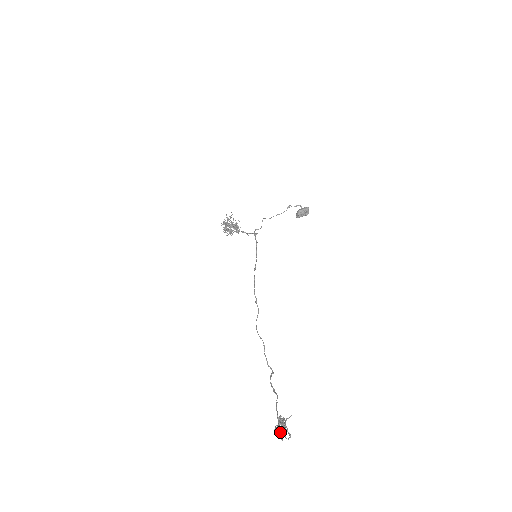
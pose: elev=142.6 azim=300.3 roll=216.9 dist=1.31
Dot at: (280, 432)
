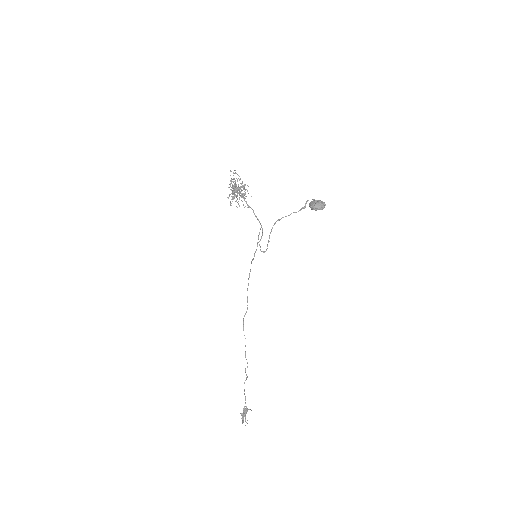
Dot at: (243, 422)
